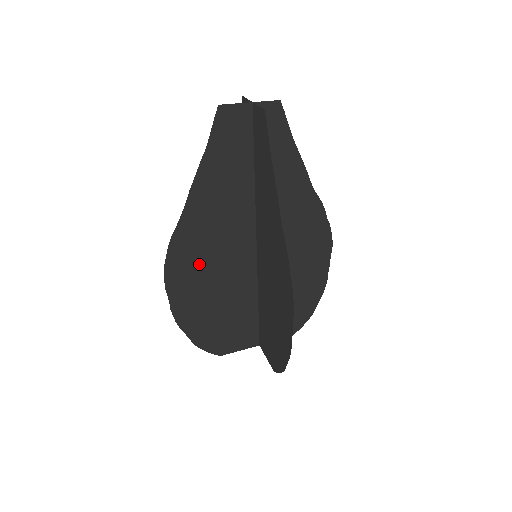
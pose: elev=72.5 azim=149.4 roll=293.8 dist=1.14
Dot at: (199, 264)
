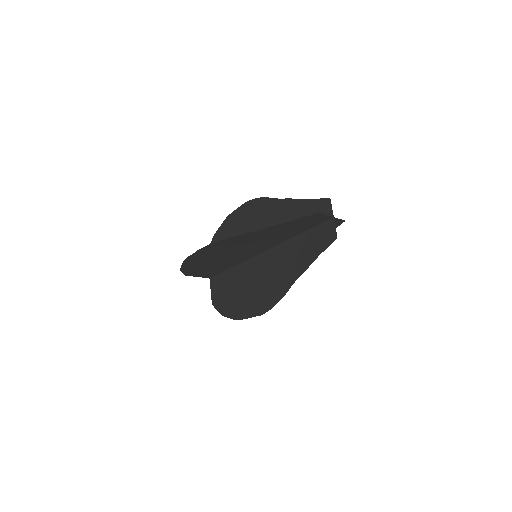
Dot at: (226, 249)
